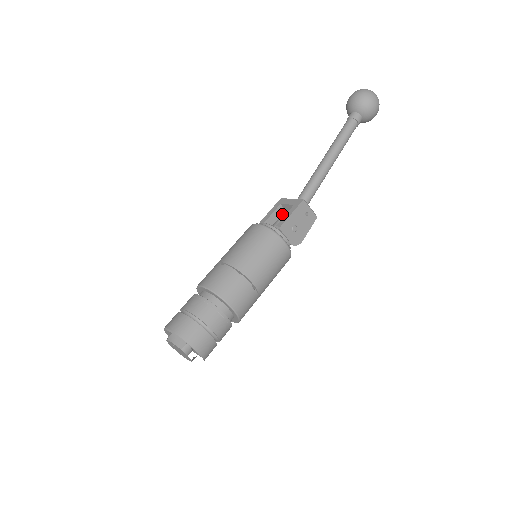
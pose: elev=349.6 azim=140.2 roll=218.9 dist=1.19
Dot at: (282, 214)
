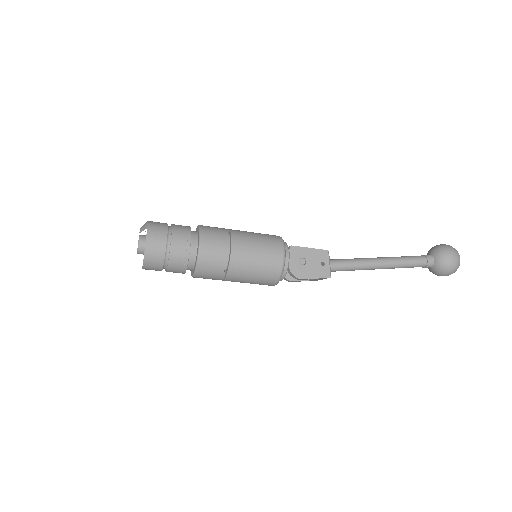
Dot at: occluded
